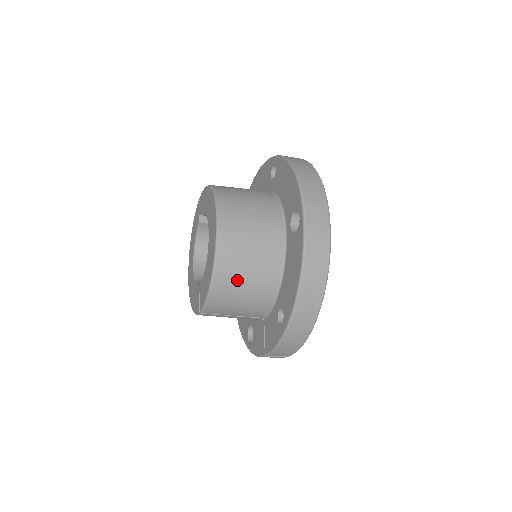
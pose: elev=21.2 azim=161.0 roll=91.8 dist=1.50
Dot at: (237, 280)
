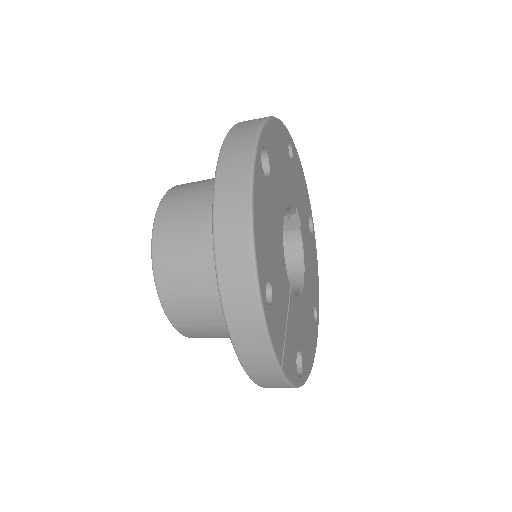
Dot at: (180, 261)
